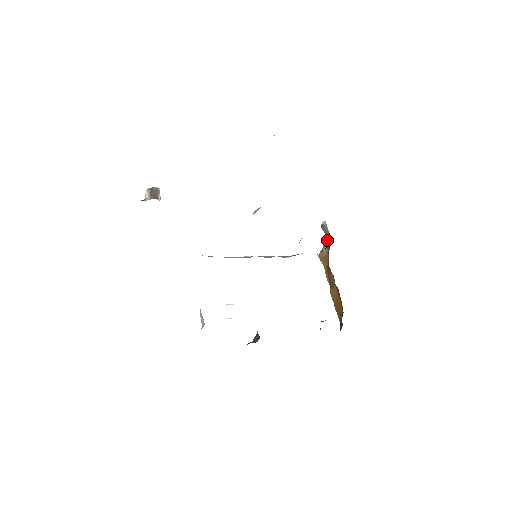
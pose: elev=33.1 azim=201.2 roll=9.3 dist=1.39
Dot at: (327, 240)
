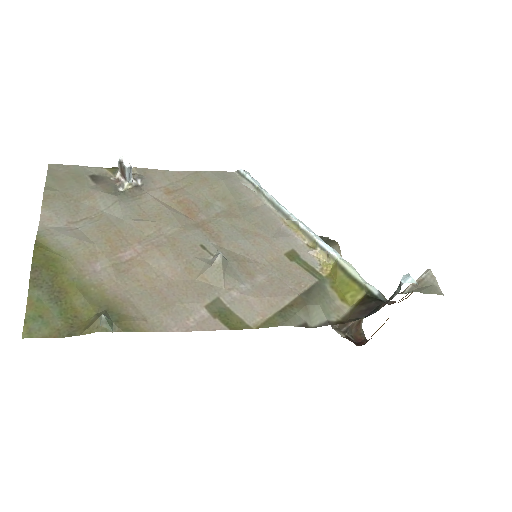
Dot at: (389, 298)
